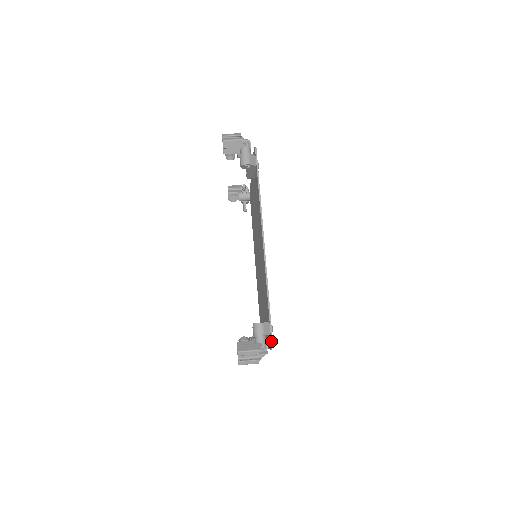
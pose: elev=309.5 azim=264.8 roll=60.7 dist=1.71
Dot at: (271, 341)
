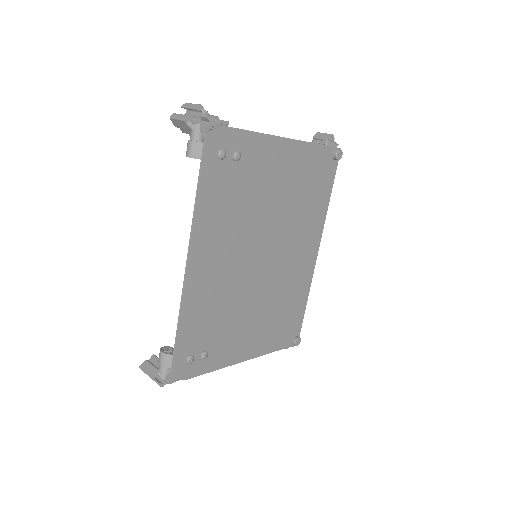
Dot at: (170, 375)
